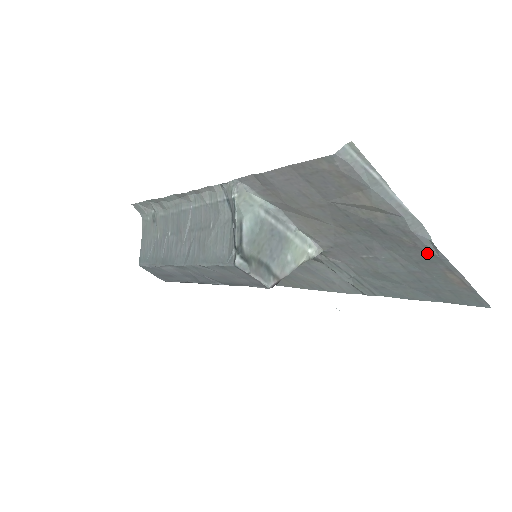
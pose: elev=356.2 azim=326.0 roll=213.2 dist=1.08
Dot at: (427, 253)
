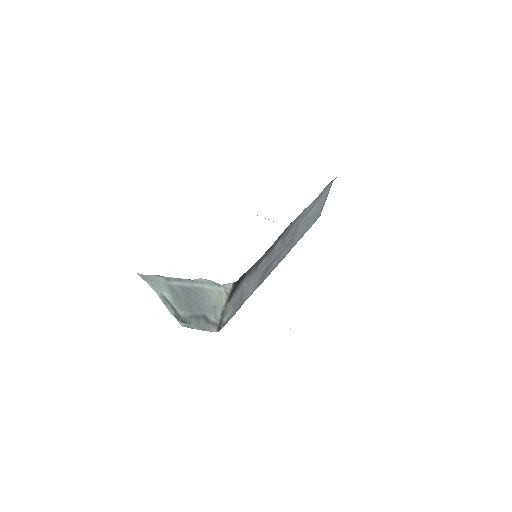
Dot at: occluded
